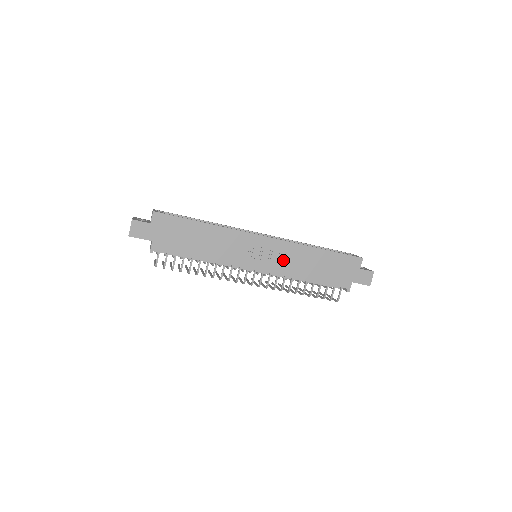
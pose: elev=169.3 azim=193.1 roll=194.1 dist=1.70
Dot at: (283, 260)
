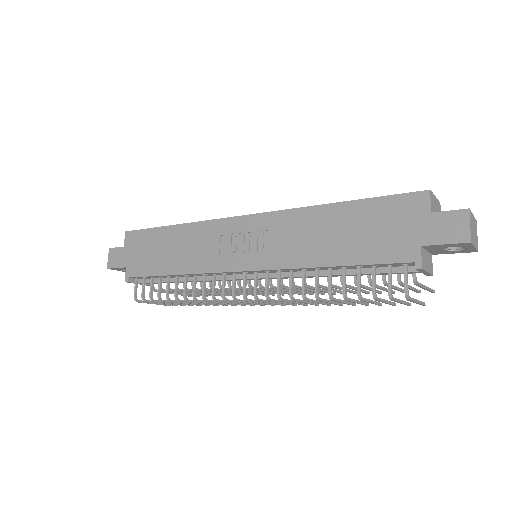
Dot at: (277, 243)
